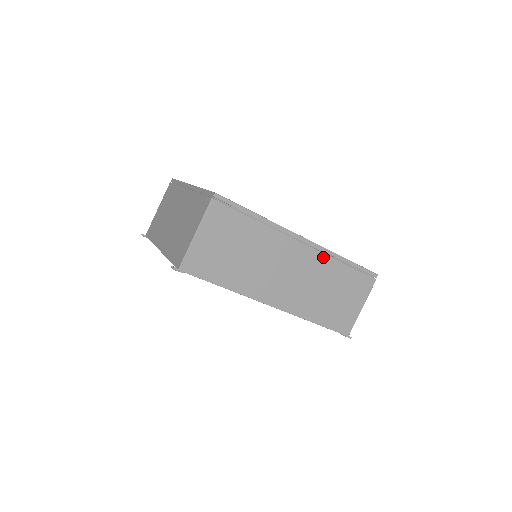
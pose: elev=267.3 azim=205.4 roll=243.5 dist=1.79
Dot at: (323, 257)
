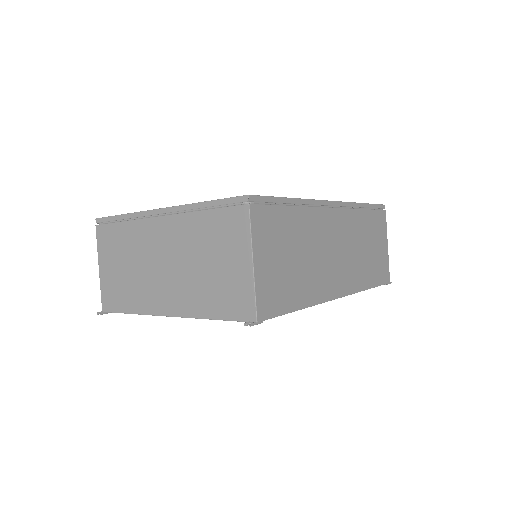
Dot at: (350, 213)
